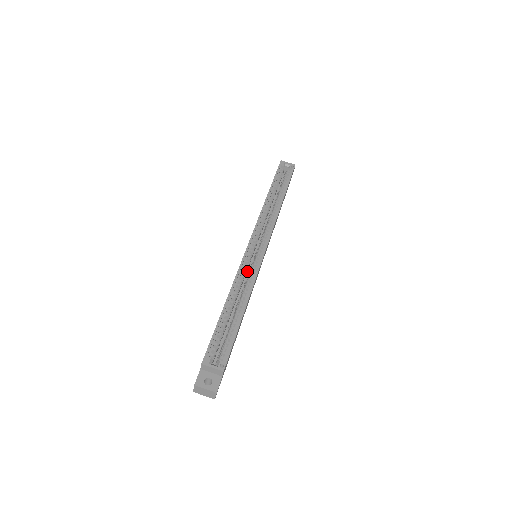
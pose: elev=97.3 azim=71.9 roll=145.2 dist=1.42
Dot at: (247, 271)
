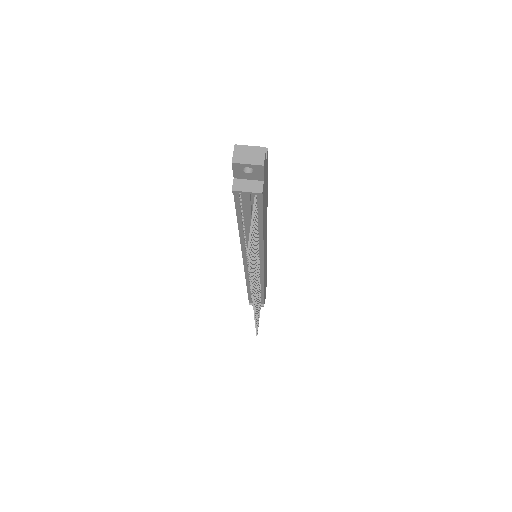
Dot at: occluded
